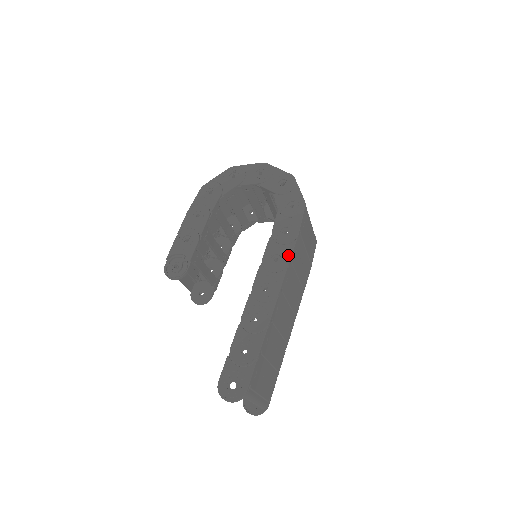
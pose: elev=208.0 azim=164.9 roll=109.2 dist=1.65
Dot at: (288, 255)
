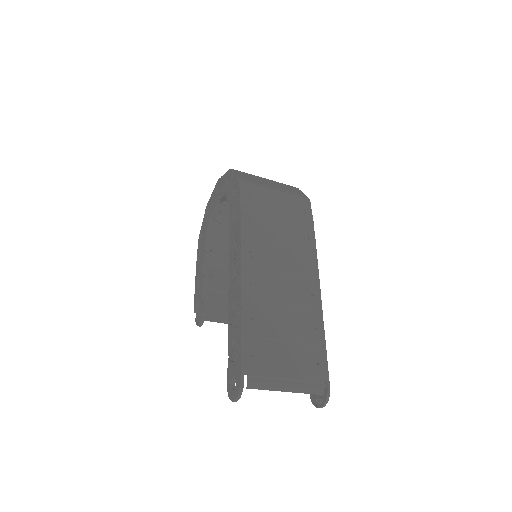
Dot at: (239, 233)
